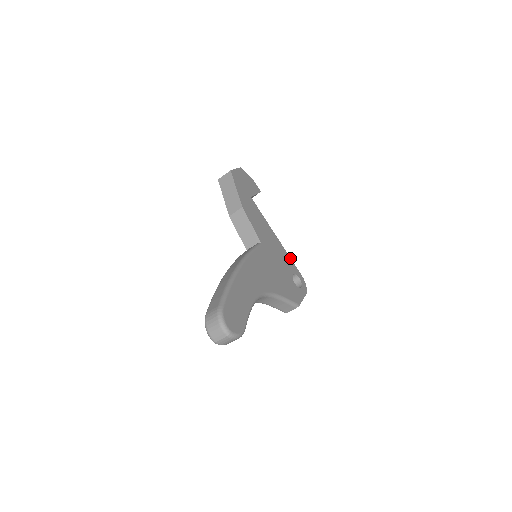
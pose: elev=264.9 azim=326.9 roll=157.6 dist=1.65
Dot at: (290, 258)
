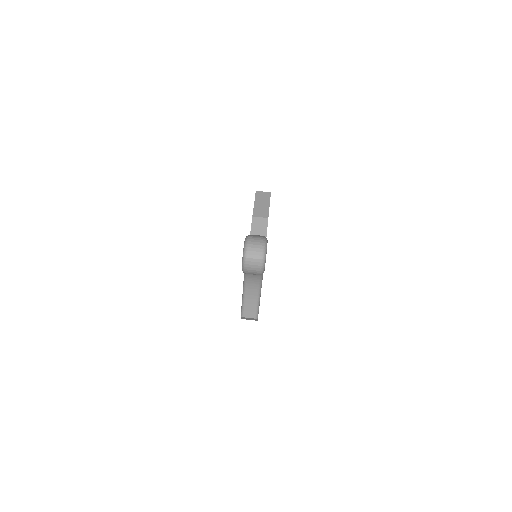
Dot at: occluded
